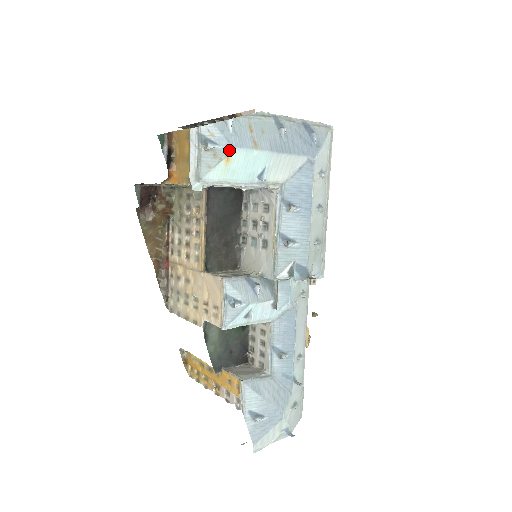
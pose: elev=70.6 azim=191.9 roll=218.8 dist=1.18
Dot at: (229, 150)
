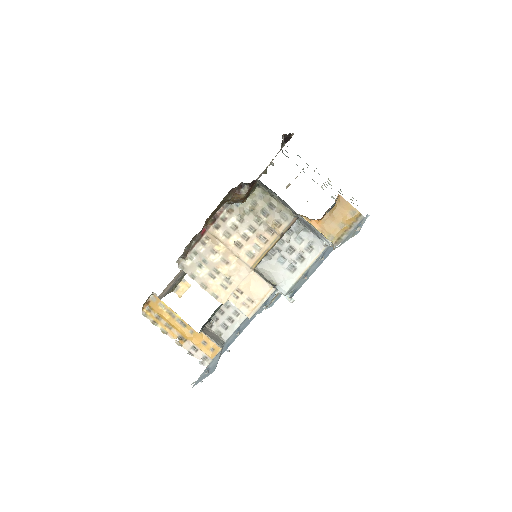
Dot at: (357, 233)
